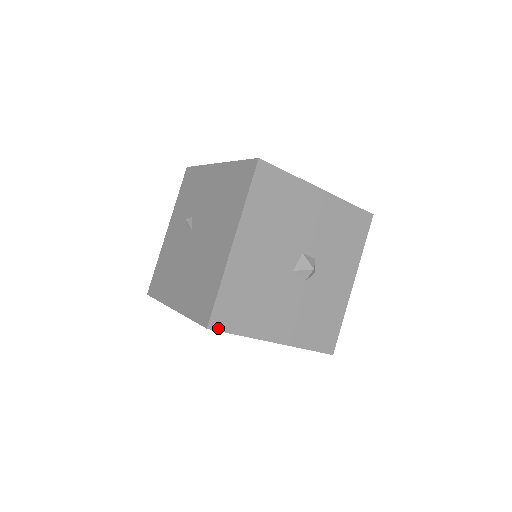
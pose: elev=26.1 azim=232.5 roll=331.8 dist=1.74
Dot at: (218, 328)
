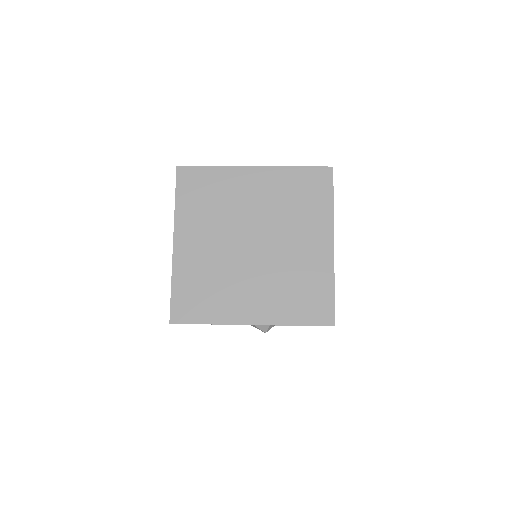
Dot at: occluded
